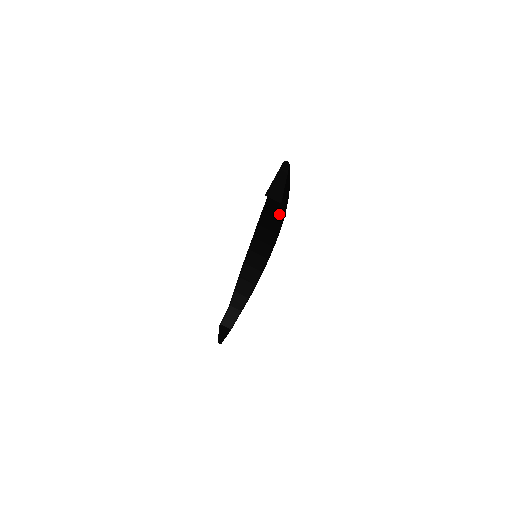
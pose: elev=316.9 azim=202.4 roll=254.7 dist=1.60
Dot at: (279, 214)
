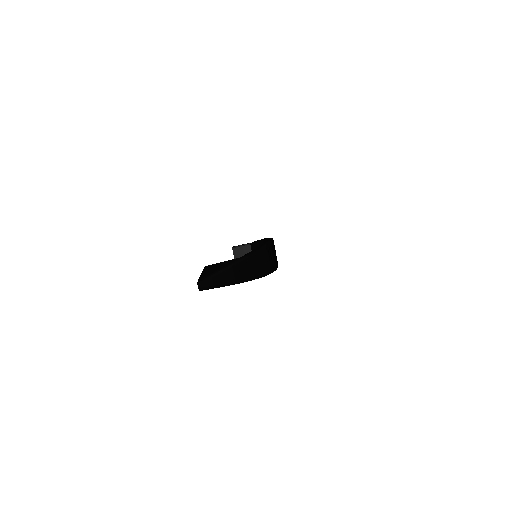
Dot at: occluded
